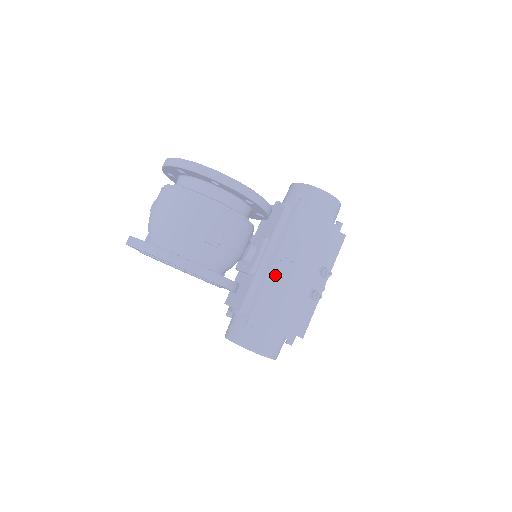
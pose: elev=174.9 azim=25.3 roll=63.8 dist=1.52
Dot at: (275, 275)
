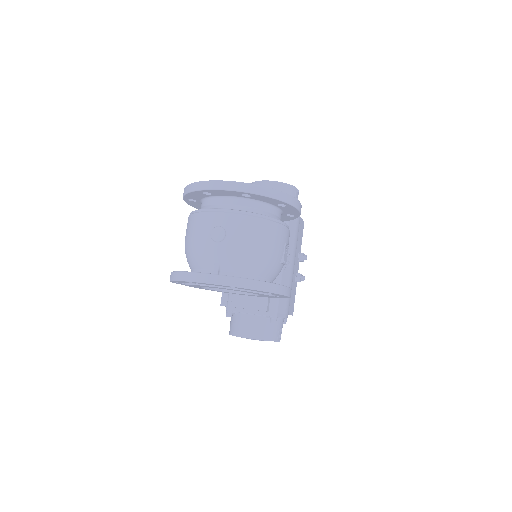
Dot at: (284, 271)
